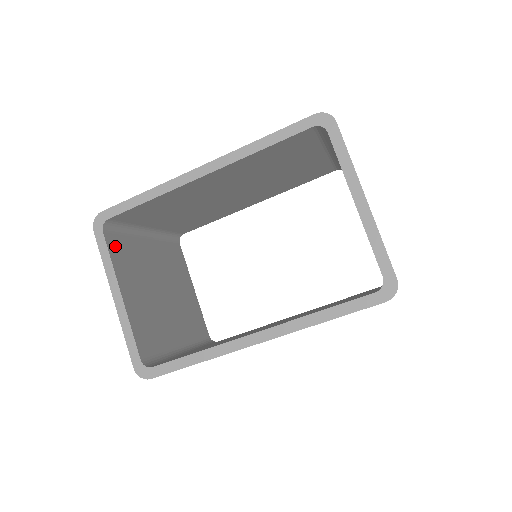
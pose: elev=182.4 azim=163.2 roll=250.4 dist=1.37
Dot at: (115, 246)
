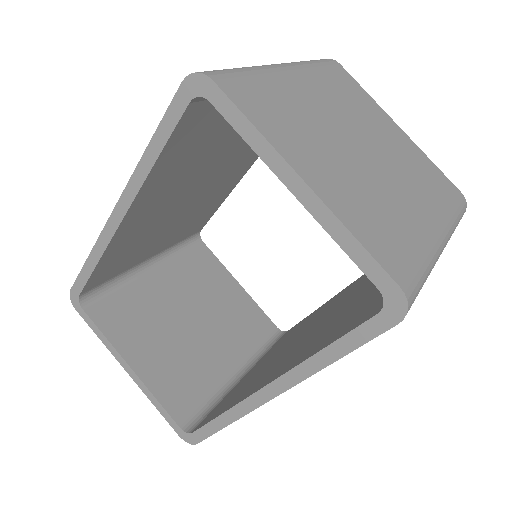
Dot at: (106, 314)
